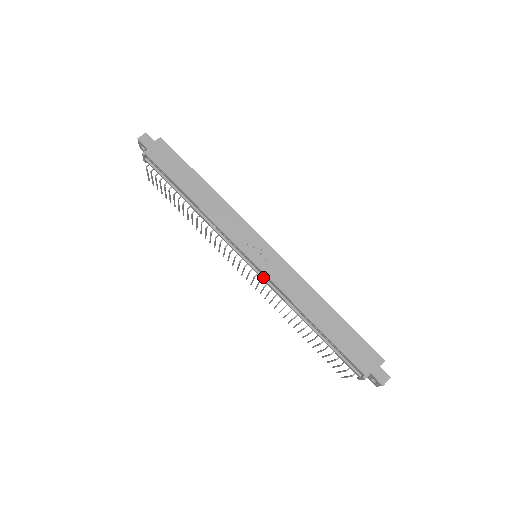
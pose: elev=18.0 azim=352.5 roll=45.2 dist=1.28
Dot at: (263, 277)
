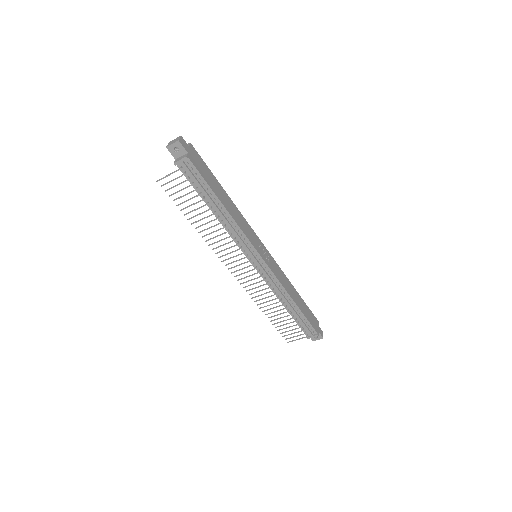
Dot at: (266, 272)
